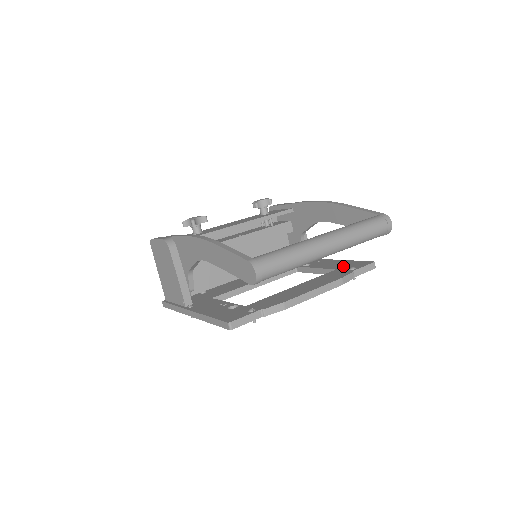
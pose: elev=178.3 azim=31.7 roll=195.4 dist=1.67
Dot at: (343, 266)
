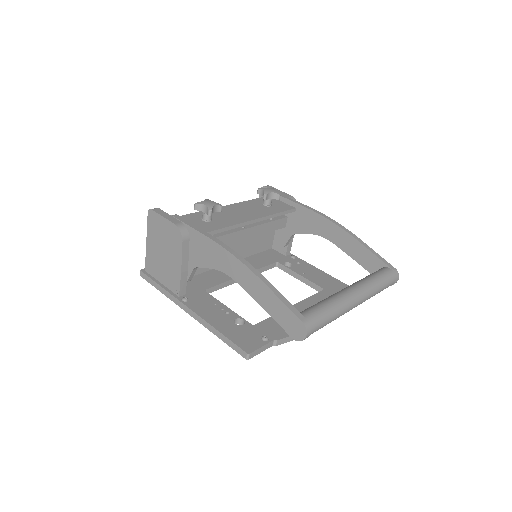
Dot at: (330, 286)
